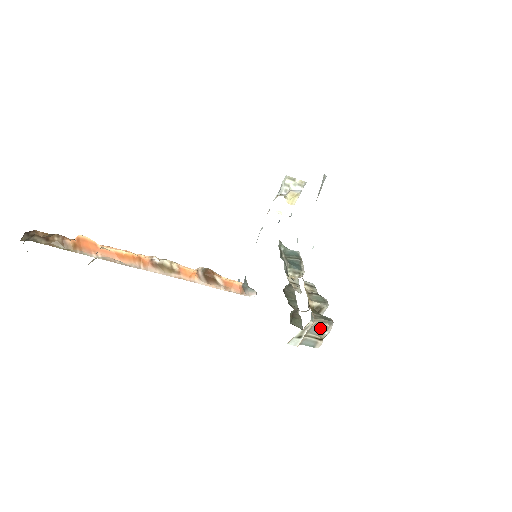
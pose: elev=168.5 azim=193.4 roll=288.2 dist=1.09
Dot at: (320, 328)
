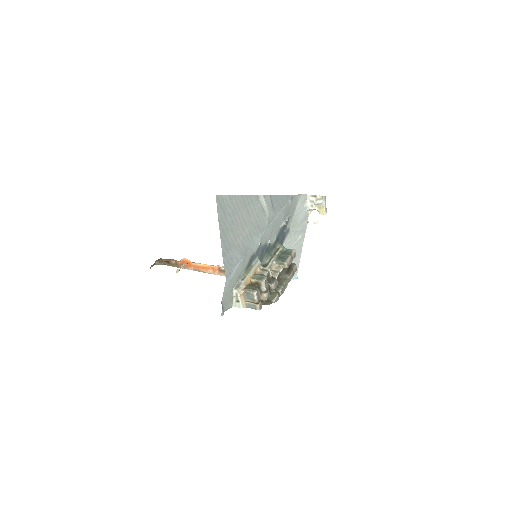
Dot at: (249, 295)
